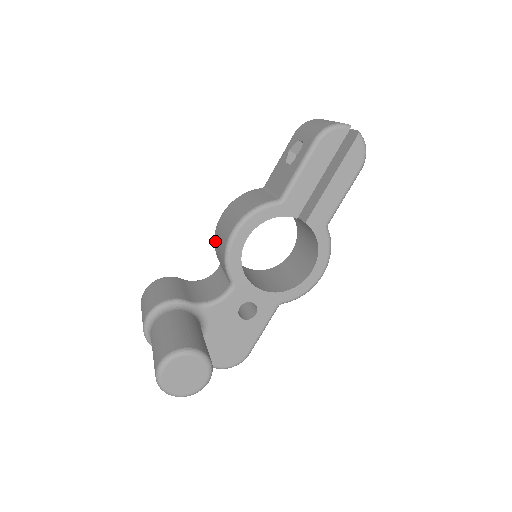
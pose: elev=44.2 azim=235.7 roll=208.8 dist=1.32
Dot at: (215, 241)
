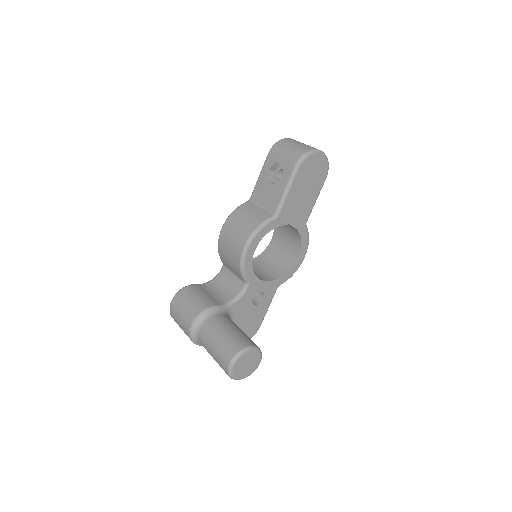
Dot at: (220, 250)
